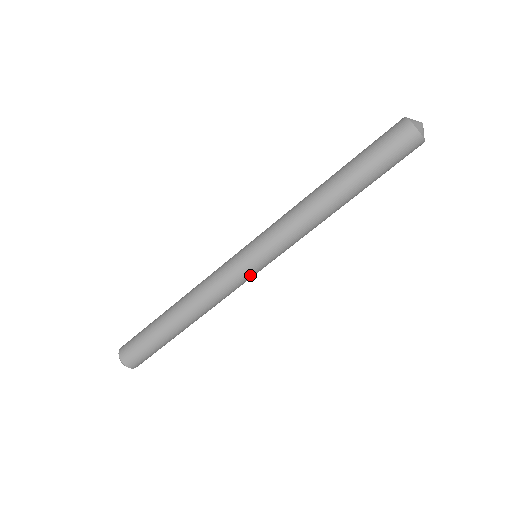
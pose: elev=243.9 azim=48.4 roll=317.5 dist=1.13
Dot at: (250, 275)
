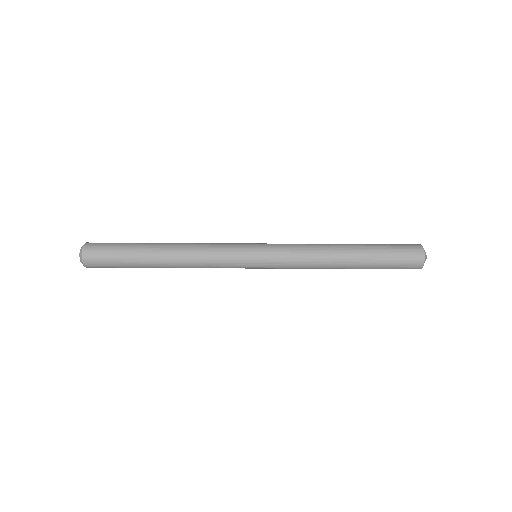
Dot at: (243, 261)
